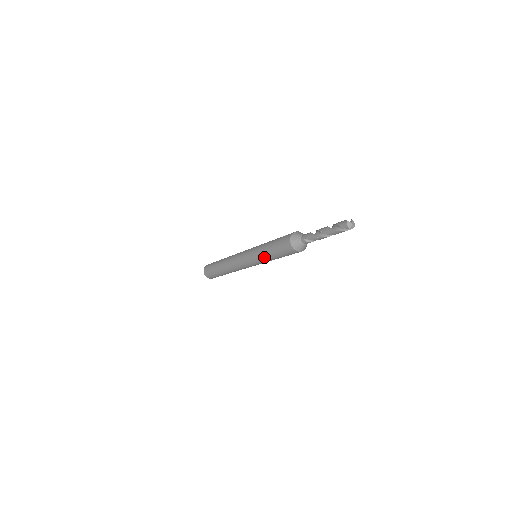
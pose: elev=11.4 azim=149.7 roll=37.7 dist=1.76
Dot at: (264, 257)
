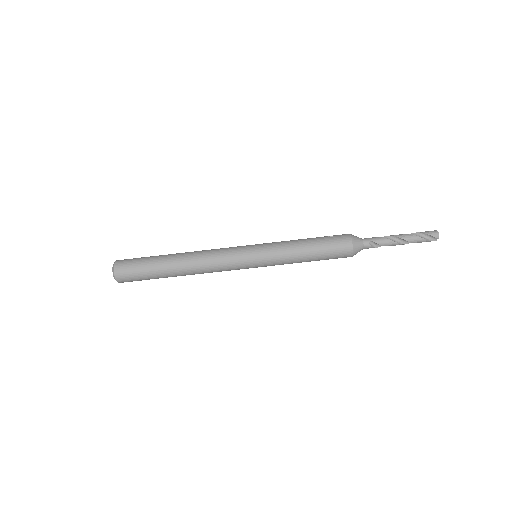
Dot at: (290, 255)
